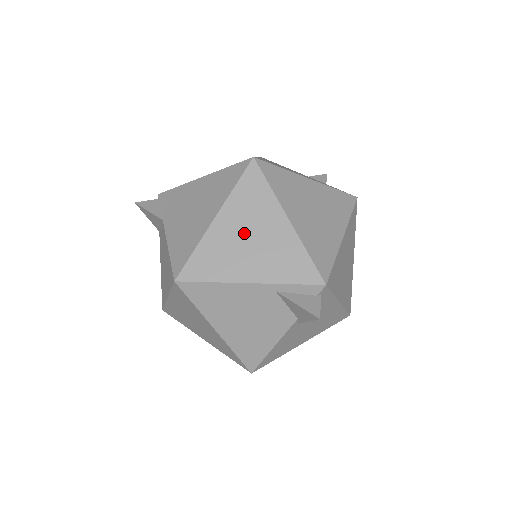
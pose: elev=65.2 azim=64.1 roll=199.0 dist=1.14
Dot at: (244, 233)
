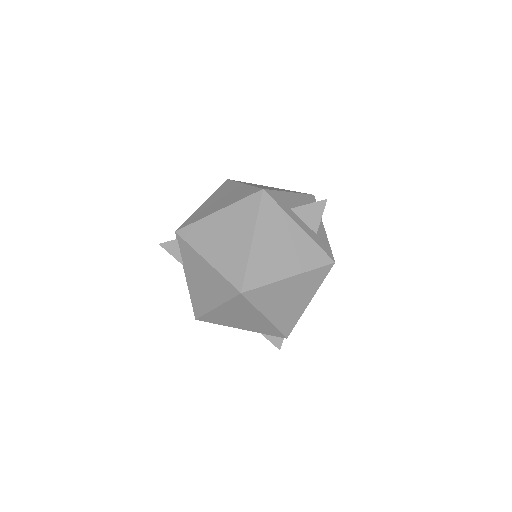
Dot at: (236, 316)
